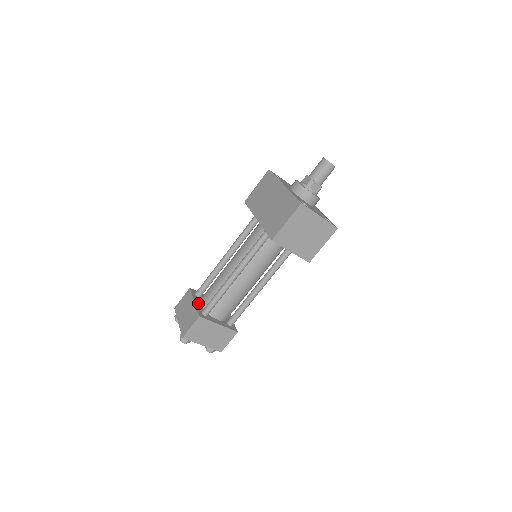
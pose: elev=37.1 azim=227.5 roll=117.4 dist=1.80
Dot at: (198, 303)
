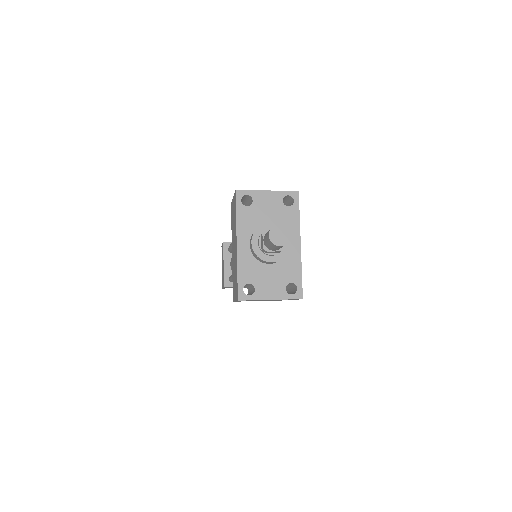
Dot at: (228, 265)
